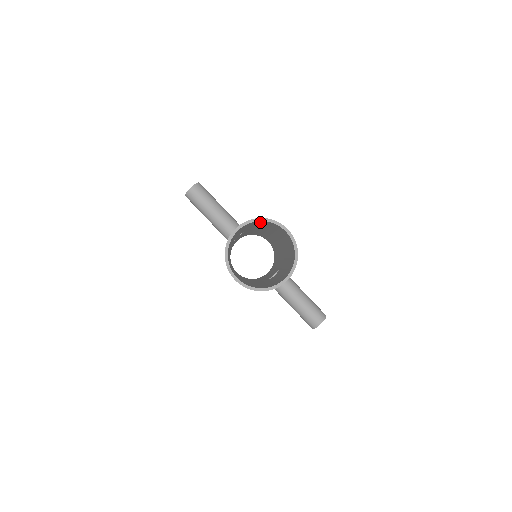
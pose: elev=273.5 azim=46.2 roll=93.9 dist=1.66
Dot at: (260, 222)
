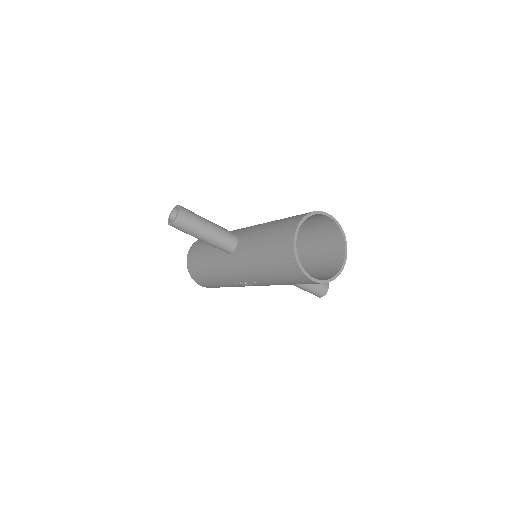
Dot at: occluded
